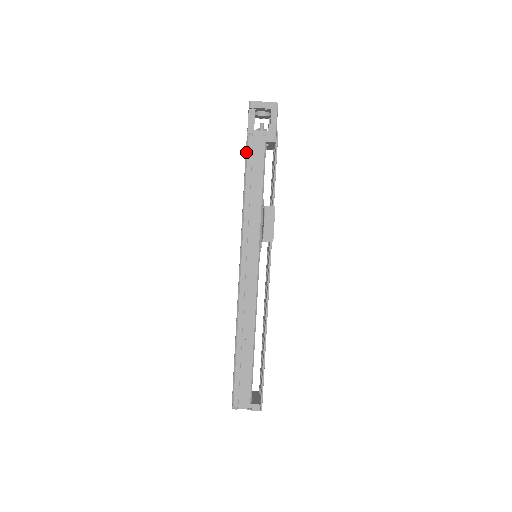
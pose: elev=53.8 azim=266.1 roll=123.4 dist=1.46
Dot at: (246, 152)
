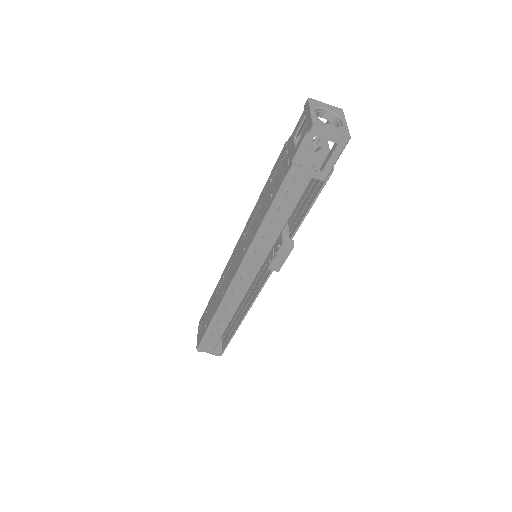
Dot at: (283, 182)
